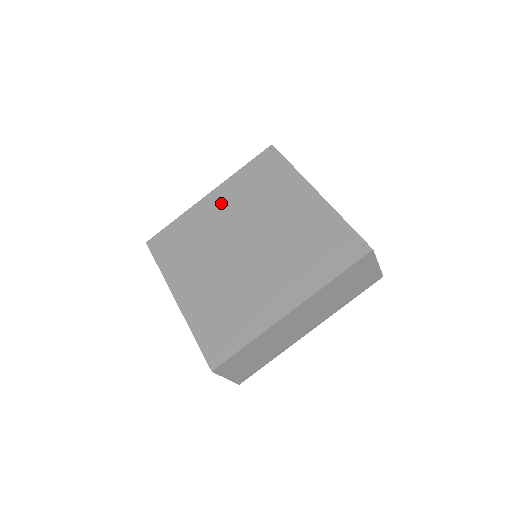
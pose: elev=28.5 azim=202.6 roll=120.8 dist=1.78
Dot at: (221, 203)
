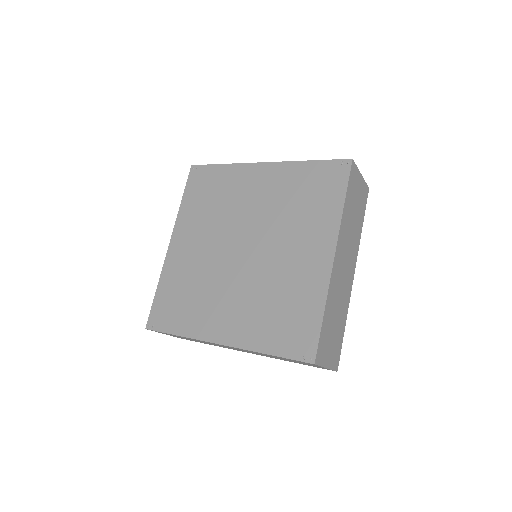
Dot at: (188, 239)
